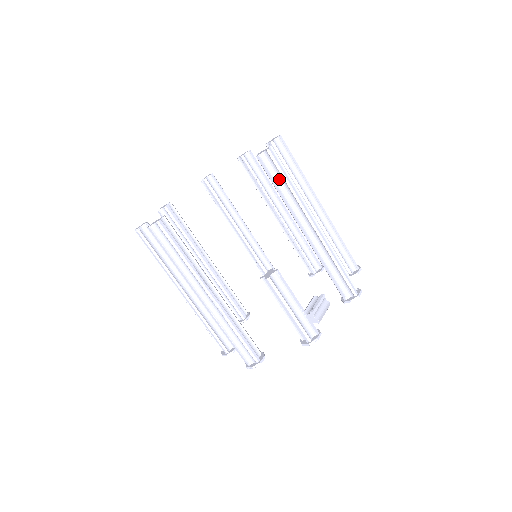
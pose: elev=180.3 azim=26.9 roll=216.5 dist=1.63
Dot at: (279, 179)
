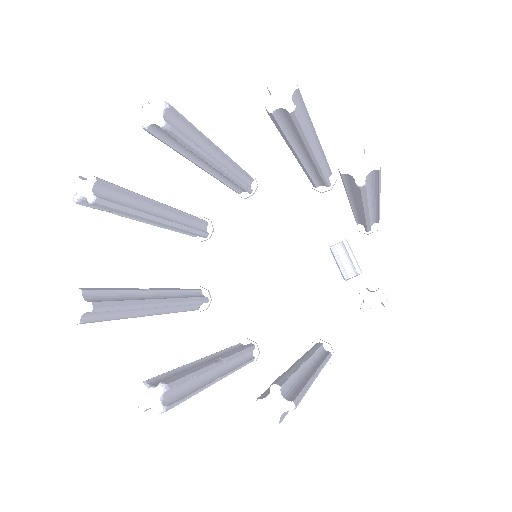
Dot at: (369, 187)
